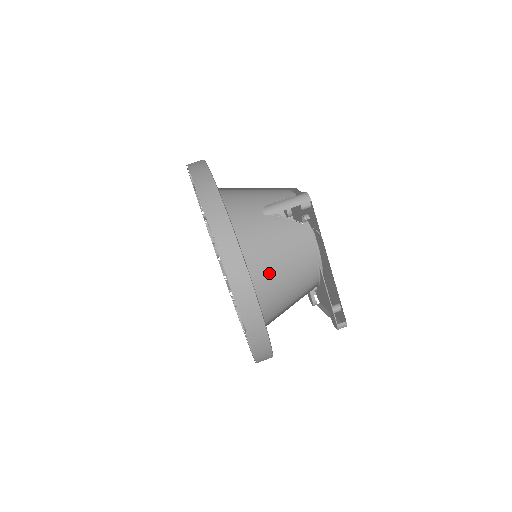
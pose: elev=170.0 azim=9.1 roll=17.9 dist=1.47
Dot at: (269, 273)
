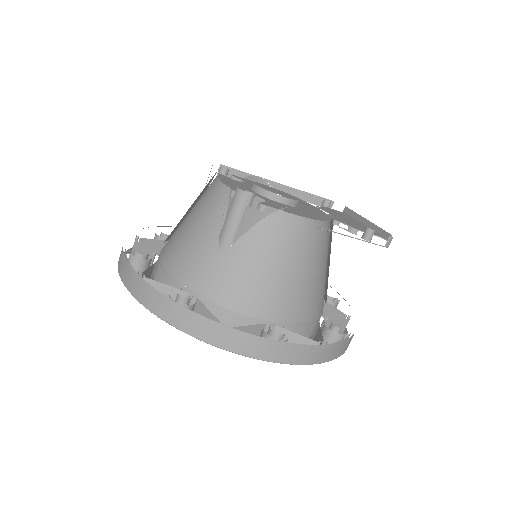
Dot at: (286, 292)
